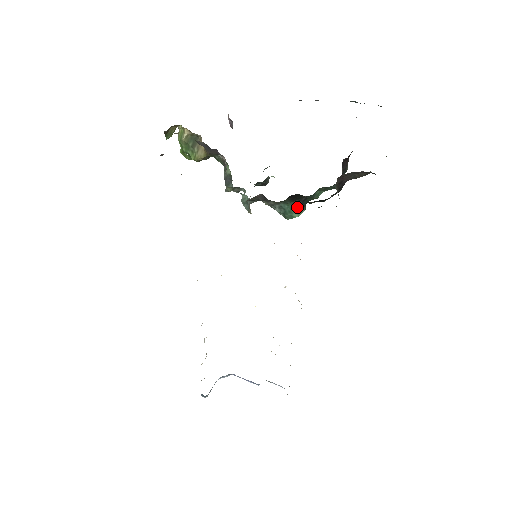
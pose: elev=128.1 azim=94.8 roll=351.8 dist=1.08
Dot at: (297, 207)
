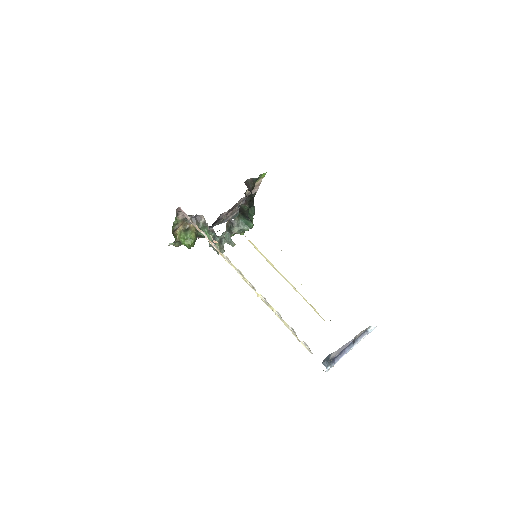
Dot at: (248, 220)
